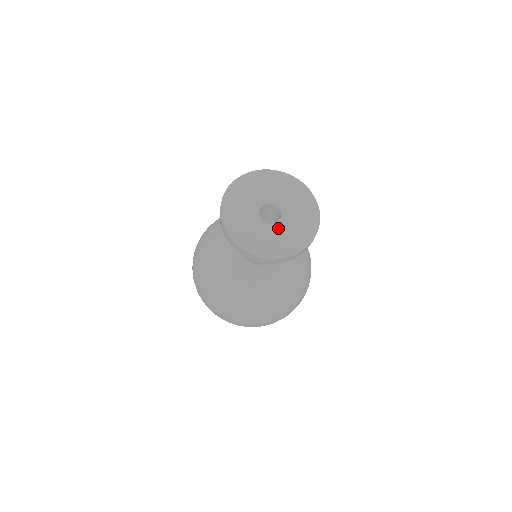
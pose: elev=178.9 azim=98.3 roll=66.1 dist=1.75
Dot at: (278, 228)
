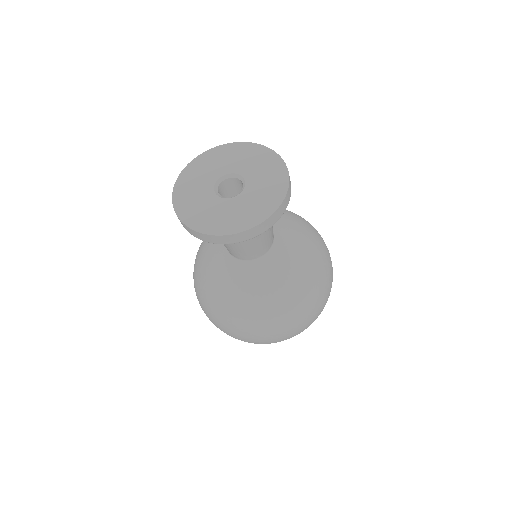
Dot at: (220, 202)
